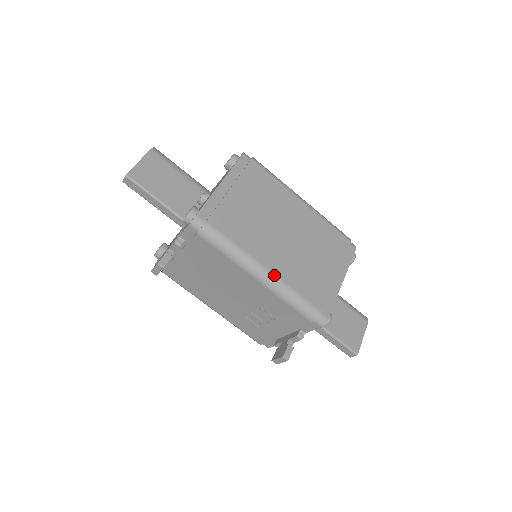
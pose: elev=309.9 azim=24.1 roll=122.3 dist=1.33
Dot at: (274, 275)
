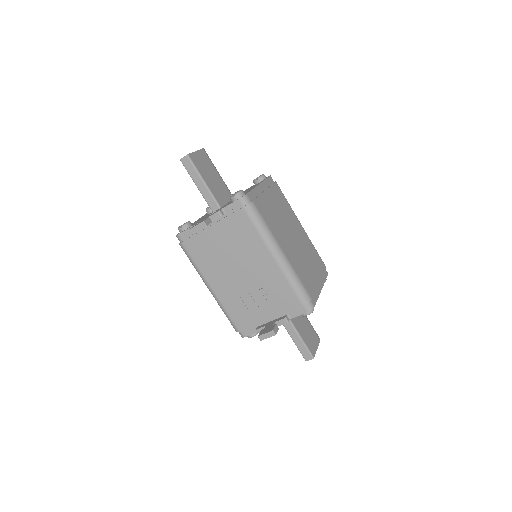
Dot at: (287, 259)
